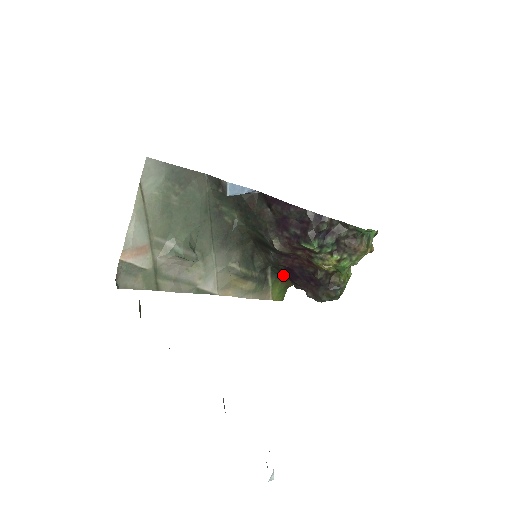
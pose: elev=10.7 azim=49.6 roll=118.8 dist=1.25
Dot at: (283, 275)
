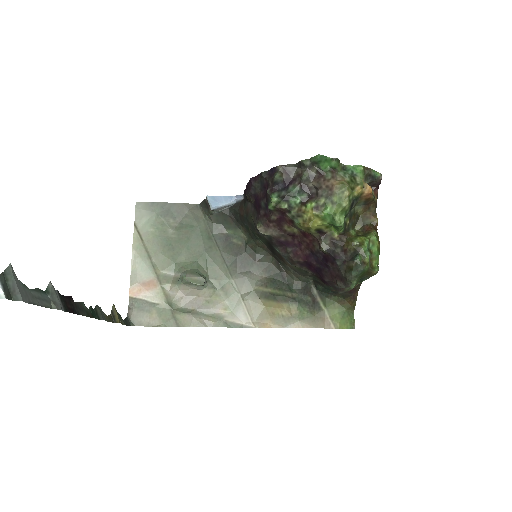
Dot at: (327, 287)
